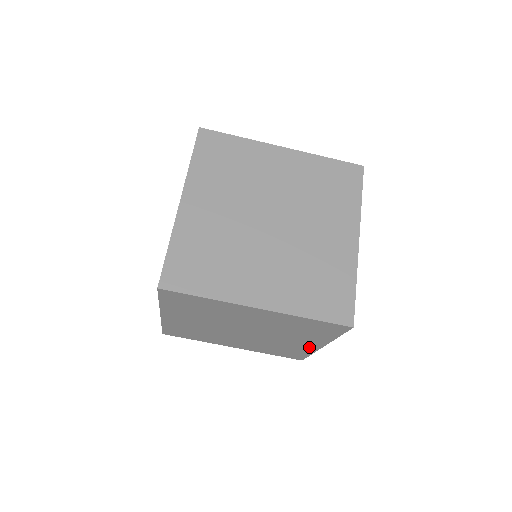
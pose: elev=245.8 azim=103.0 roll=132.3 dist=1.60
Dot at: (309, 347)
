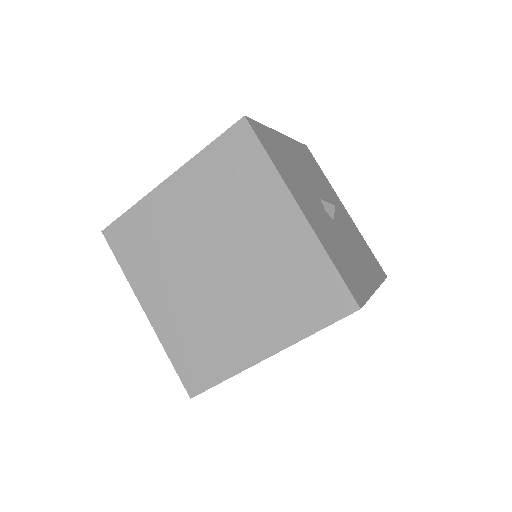
Dot at: occluded
